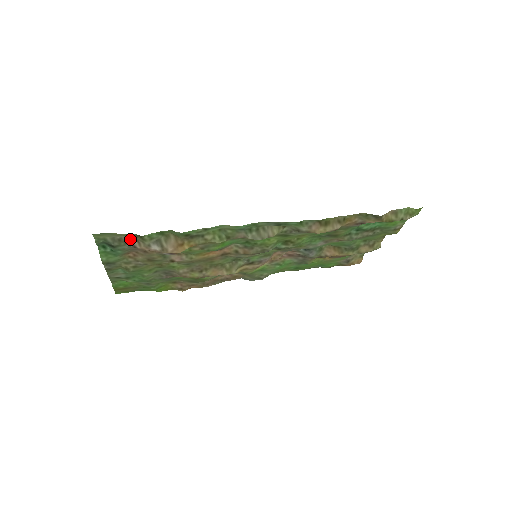
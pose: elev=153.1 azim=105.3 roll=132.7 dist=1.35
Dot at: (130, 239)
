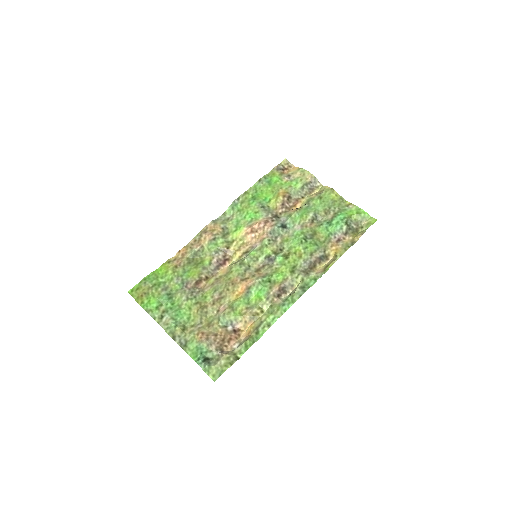
Dot at: (223, 355)
